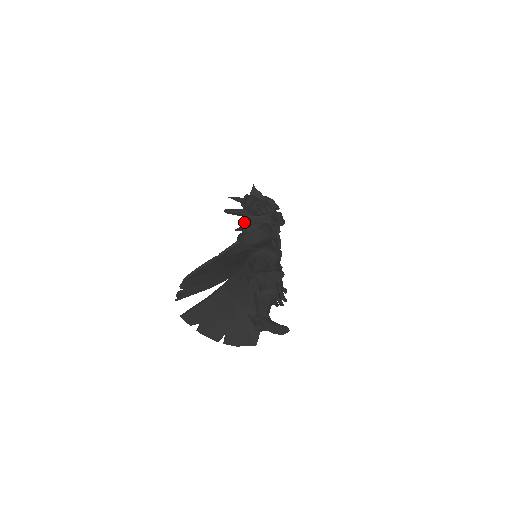
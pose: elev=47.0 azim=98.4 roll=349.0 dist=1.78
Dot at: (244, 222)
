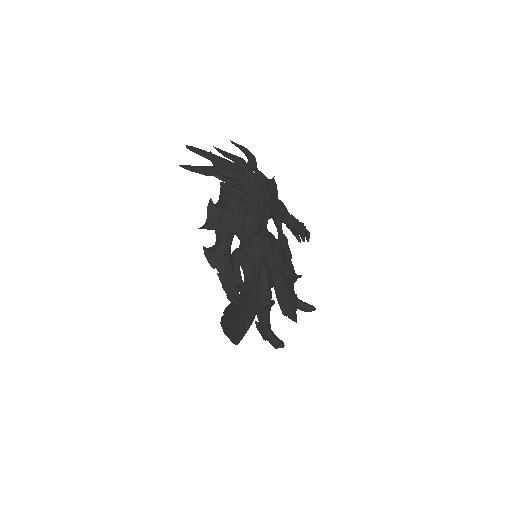
Dot at: occluded
